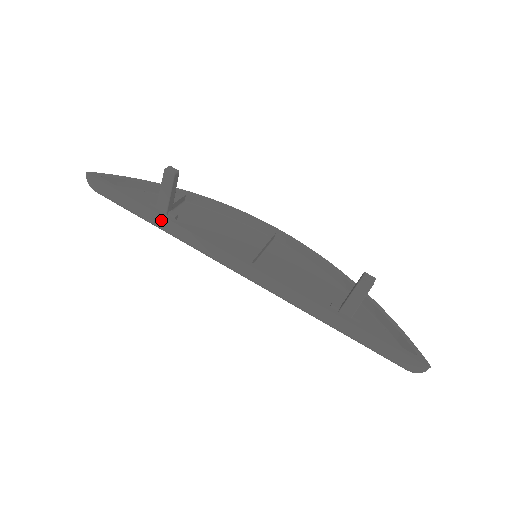
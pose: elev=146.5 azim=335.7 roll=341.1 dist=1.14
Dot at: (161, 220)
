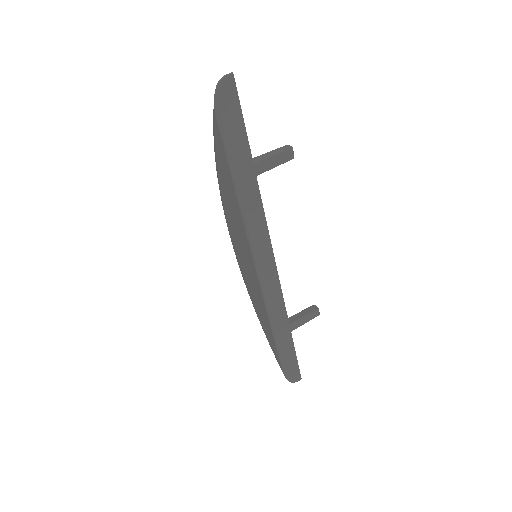
Dot at: (252, 183)
